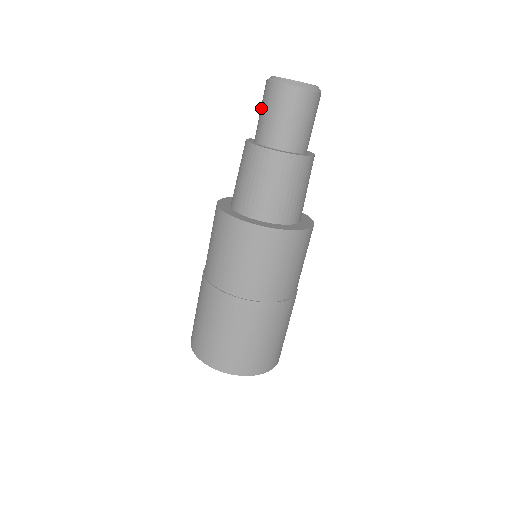
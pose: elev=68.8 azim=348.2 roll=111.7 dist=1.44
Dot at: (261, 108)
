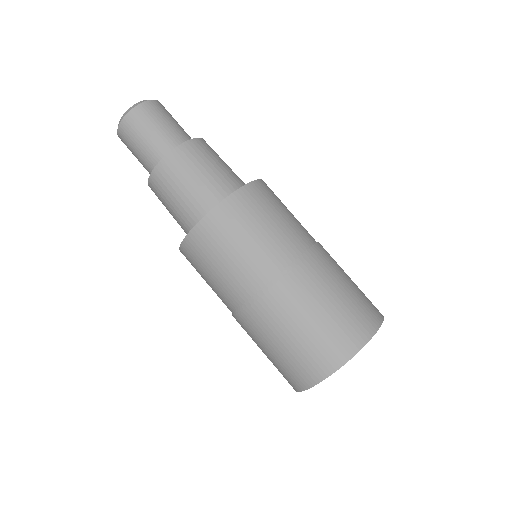
Dot at: (137, 143)
